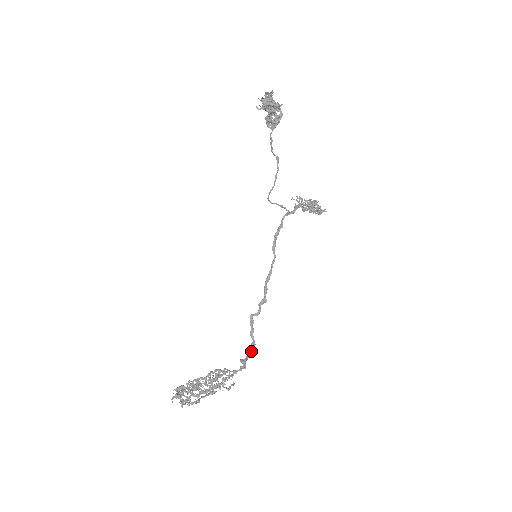
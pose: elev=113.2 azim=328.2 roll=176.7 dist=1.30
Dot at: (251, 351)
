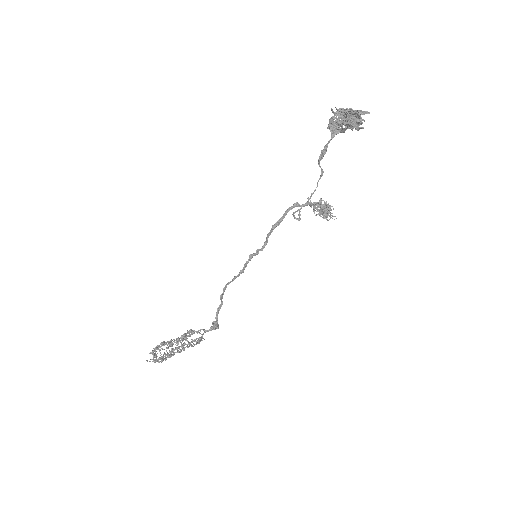
Dot at: (219, 310)
